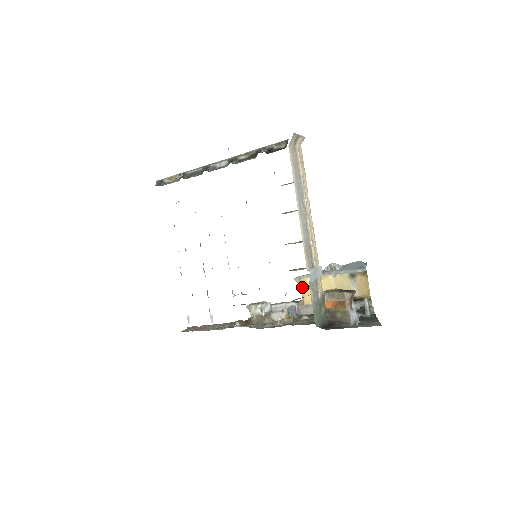
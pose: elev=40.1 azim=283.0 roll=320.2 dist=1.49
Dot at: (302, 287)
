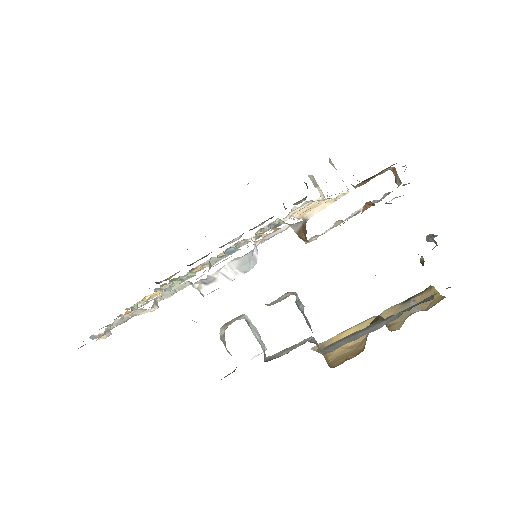
Dot at: occluded
